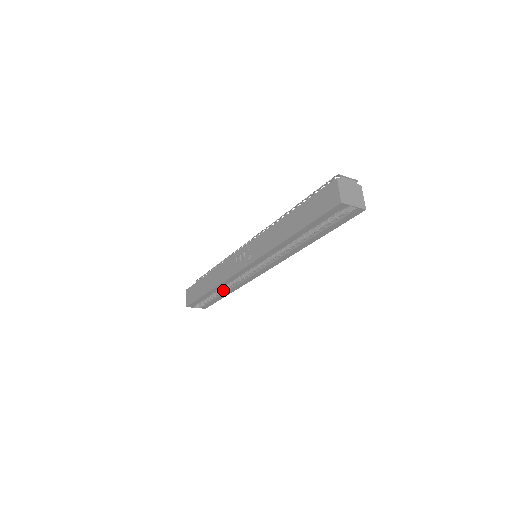
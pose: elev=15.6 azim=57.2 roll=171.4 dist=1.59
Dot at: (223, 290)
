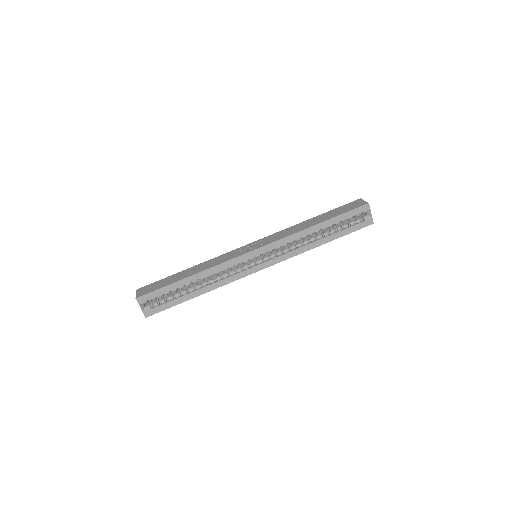
Dot at: (197, 286)
